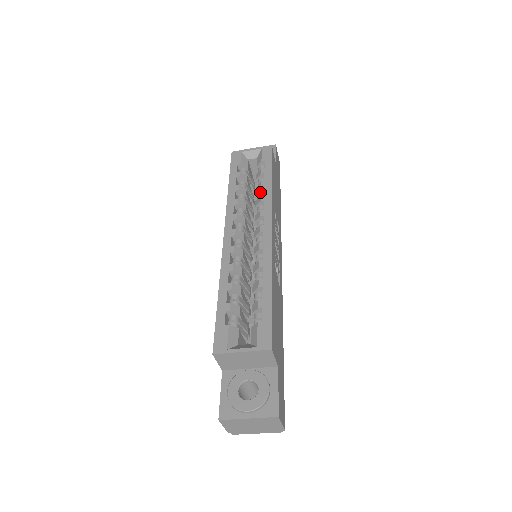
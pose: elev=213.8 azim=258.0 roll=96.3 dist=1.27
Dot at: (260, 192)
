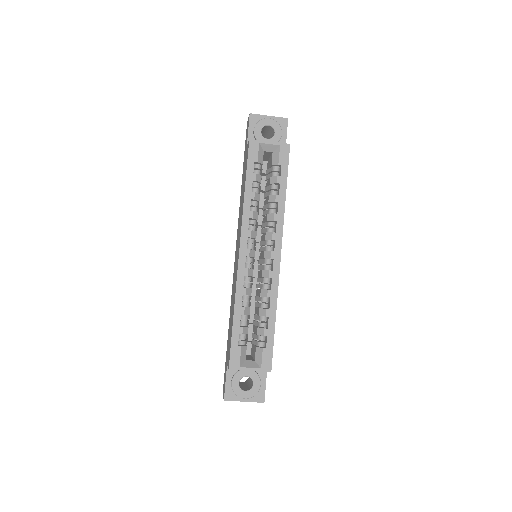
Dot at: (273, 204)
